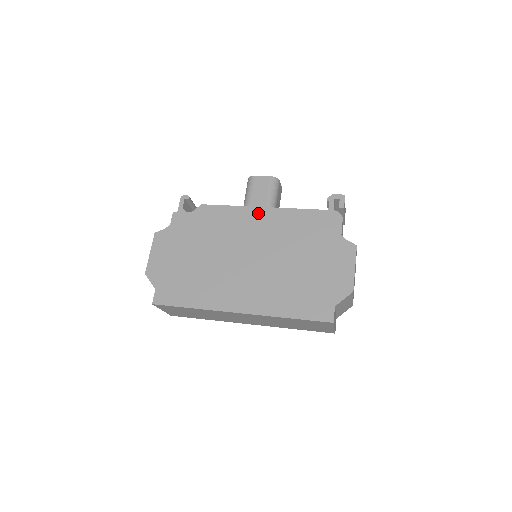
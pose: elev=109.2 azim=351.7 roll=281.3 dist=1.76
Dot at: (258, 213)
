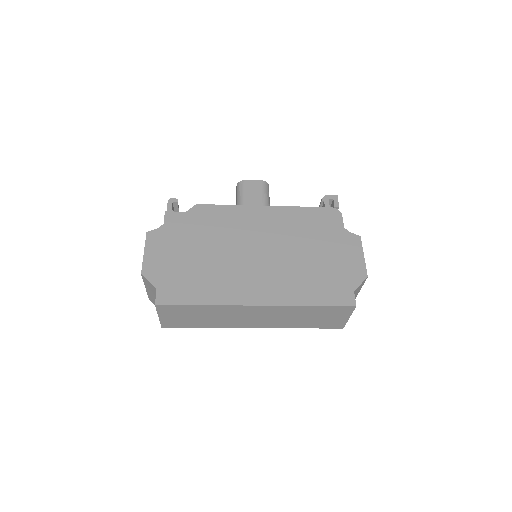
Dot at: (259, 211)
